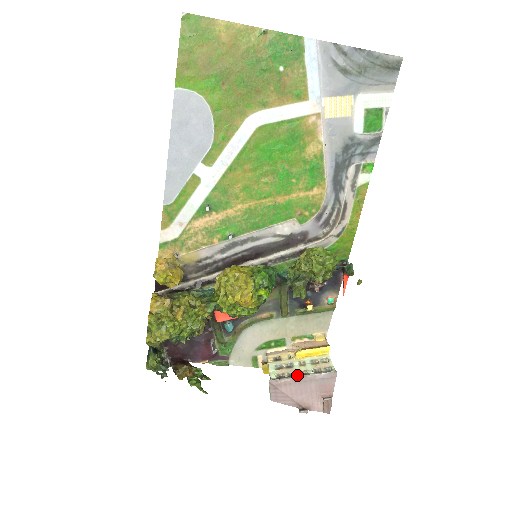
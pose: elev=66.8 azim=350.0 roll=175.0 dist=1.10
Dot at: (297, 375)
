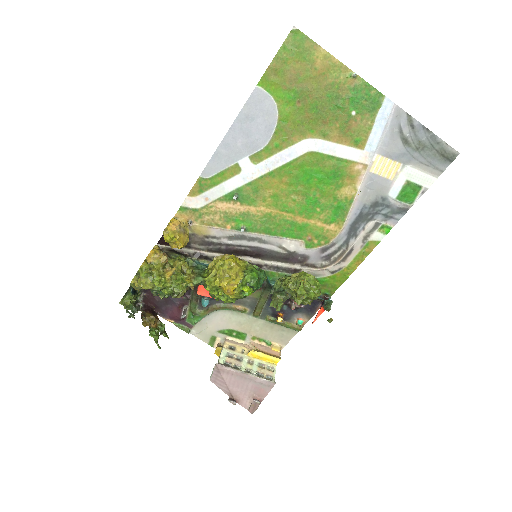
Dot at: (242, 370)
